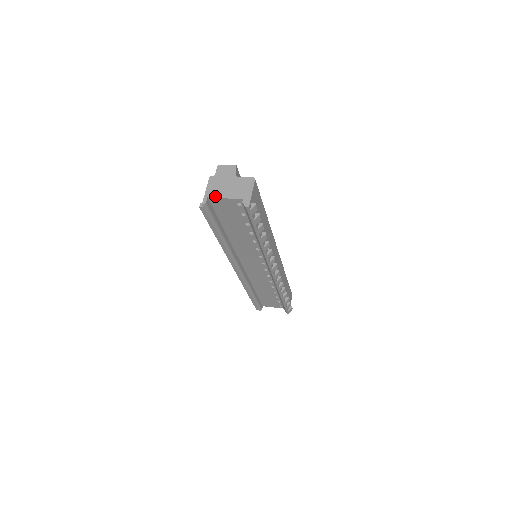
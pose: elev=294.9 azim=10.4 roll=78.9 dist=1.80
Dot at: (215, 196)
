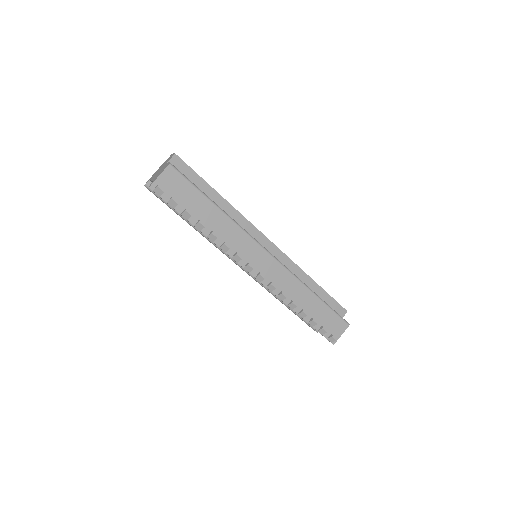
Dot at: occluded
